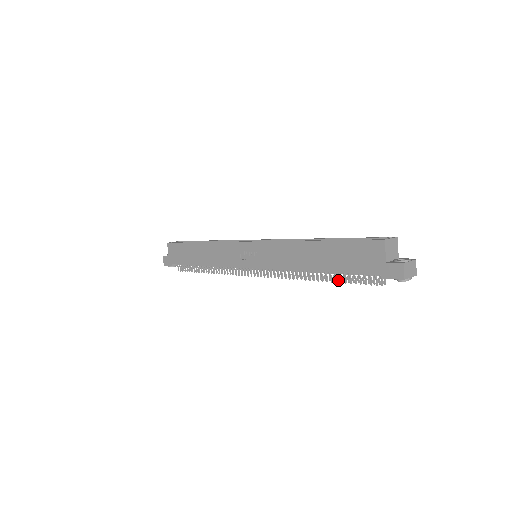
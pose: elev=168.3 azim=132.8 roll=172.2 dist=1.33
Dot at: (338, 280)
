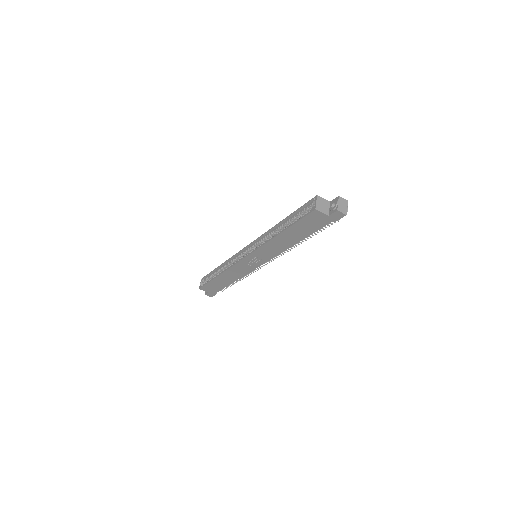
Dot at: occluded
